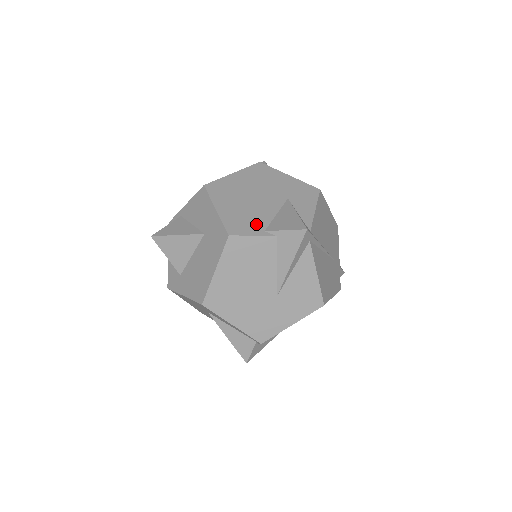
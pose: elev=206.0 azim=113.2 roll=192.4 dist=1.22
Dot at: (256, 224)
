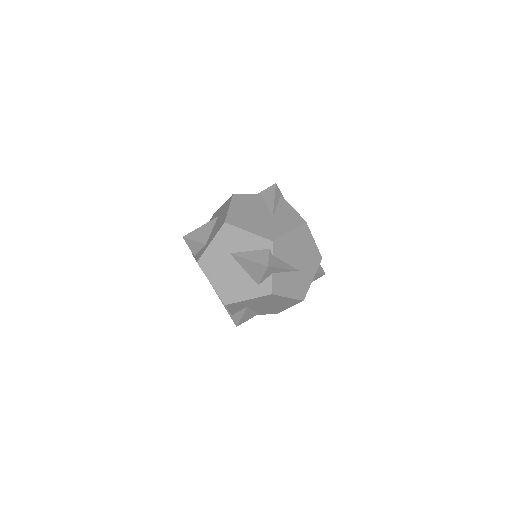
Dot at: occluded
